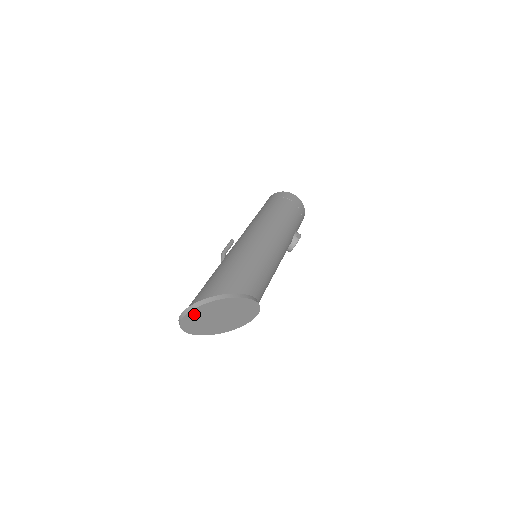
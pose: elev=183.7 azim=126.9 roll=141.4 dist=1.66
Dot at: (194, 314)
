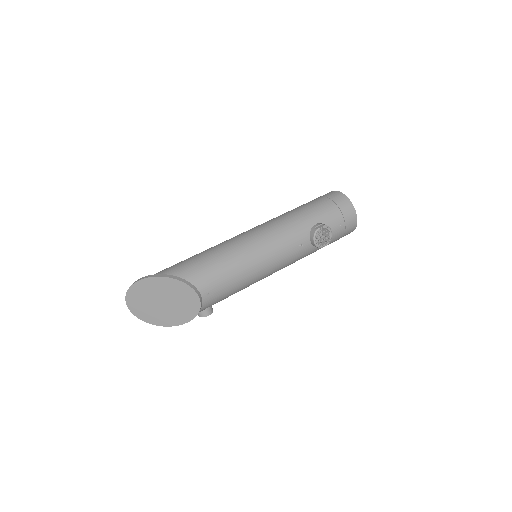
Dot at: (133, 300)
